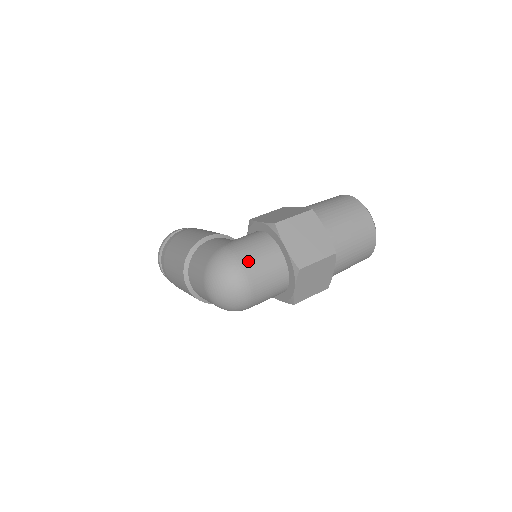
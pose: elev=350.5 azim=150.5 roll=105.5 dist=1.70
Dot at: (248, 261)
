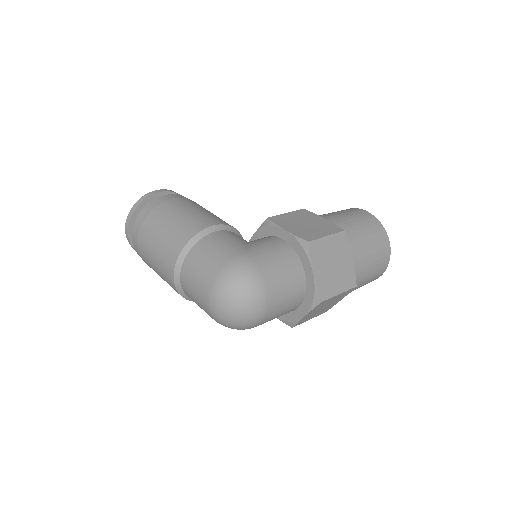
Dot at: (271, 282)
